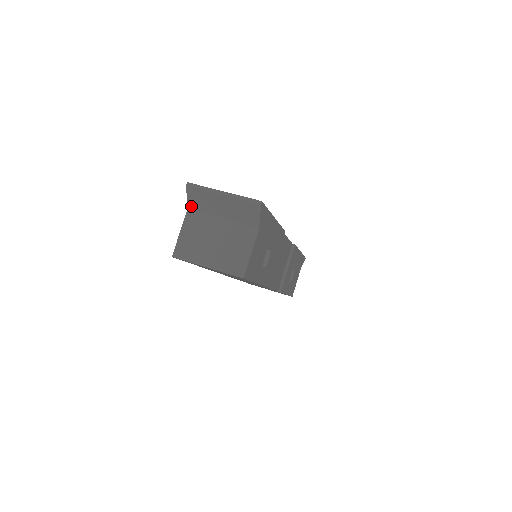
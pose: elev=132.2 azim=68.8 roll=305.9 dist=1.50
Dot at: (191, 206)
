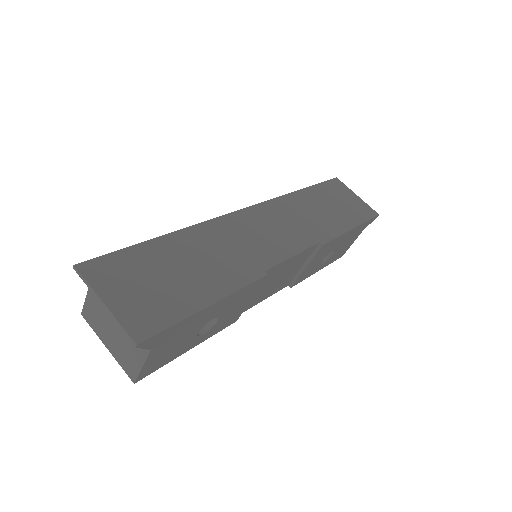
Dot at: occluded
